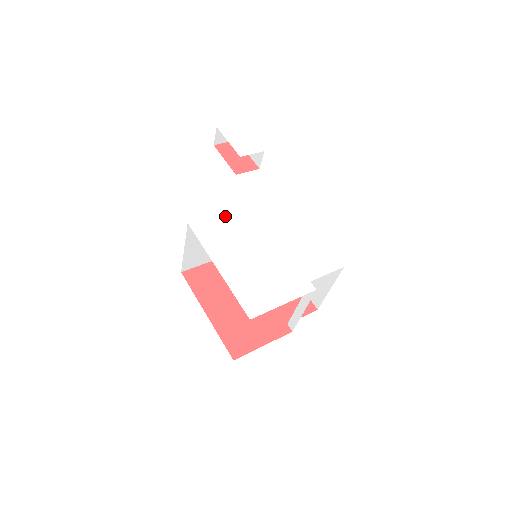
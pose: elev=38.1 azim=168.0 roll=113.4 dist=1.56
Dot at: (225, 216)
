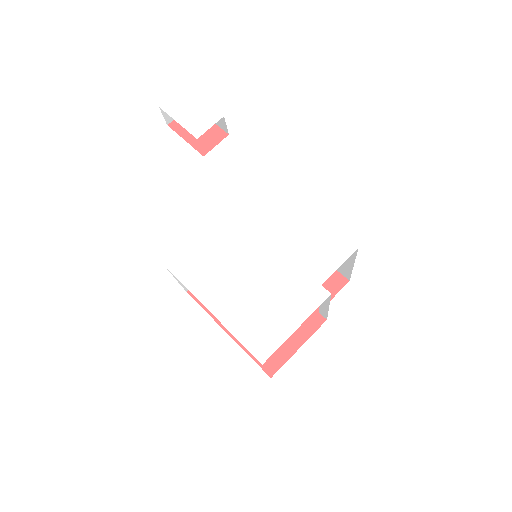
Dot at: (200, 234)
